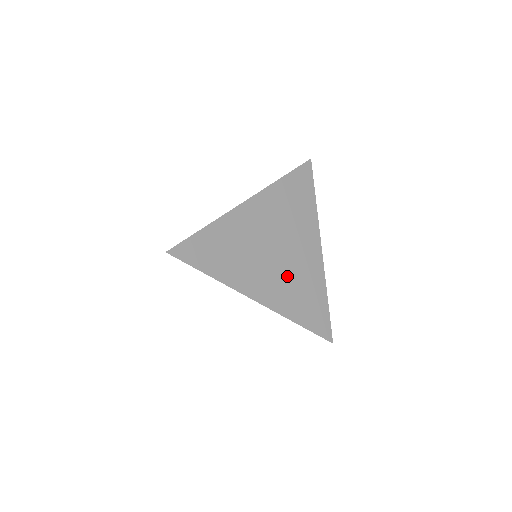
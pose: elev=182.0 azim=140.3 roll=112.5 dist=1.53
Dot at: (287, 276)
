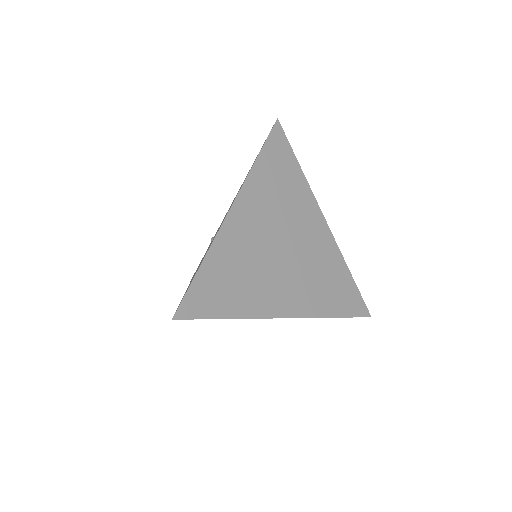
Dot at: (305, 271)
